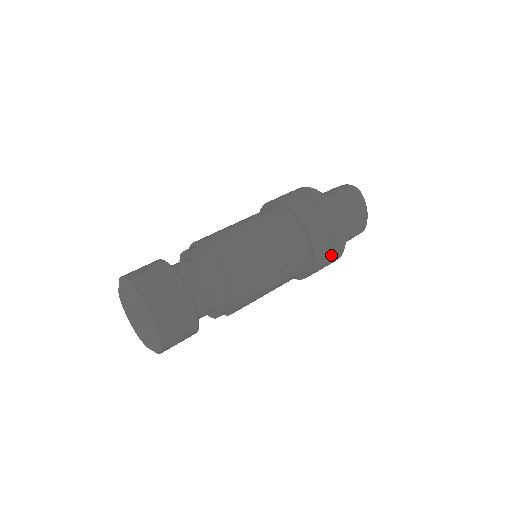
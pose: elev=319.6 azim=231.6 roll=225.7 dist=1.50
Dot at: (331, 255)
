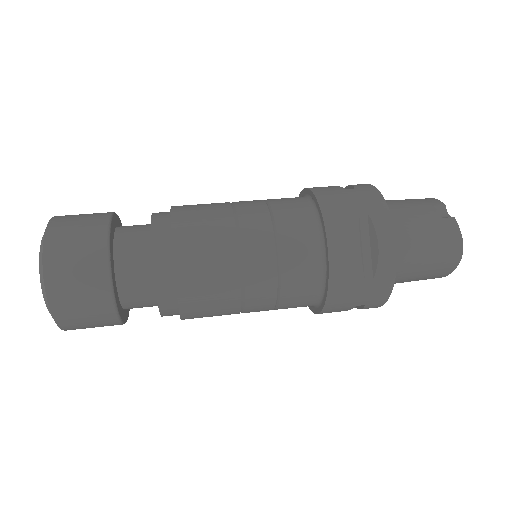
Dot at: occluded
